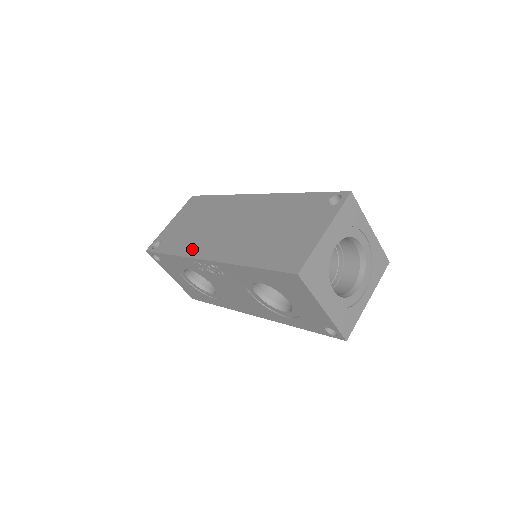
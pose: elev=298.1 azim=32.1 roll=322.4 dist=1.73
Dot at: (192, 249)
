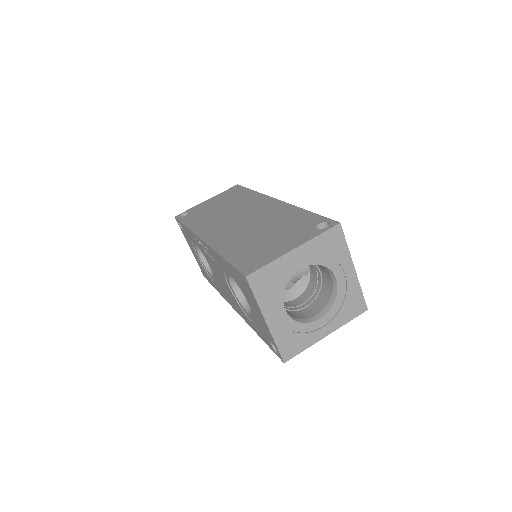
Dot at: (201, 227)
